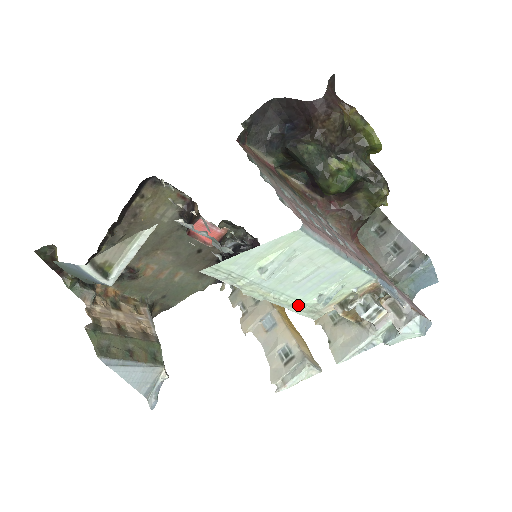
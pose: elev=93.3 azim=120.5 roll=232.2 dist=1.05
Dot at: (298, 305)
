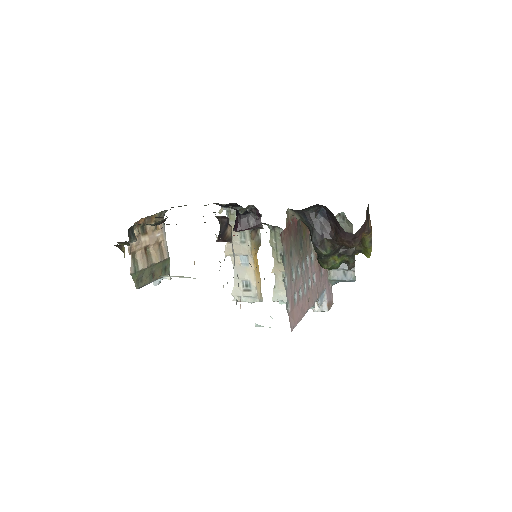
Dot at: occluded
